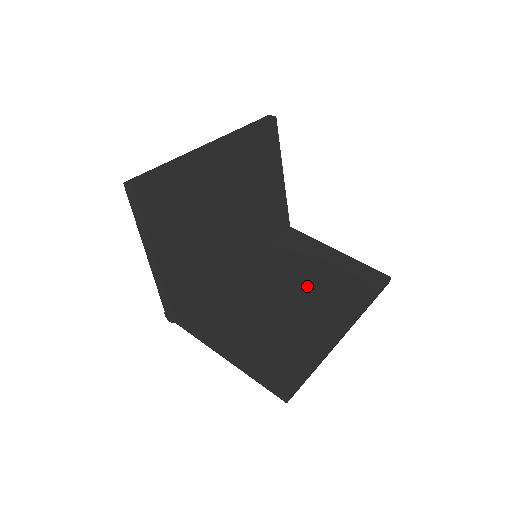
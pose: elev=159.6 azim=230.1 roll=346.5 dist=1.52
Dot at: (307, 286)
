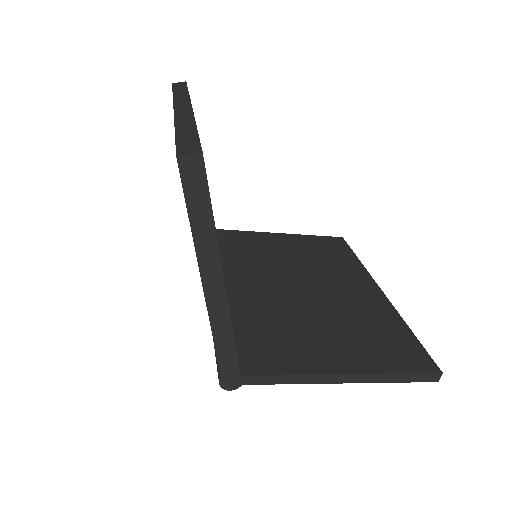
Dot at: (306, 272)
